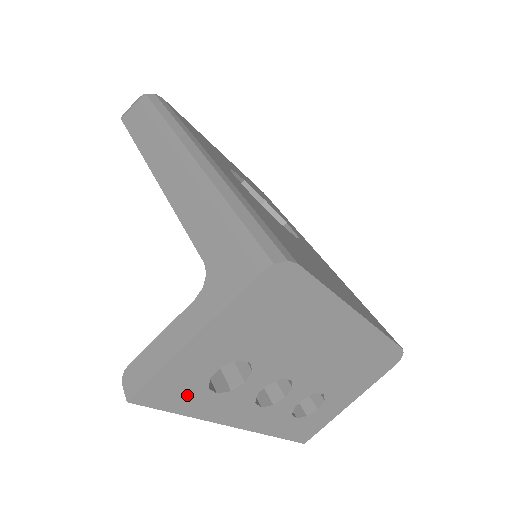
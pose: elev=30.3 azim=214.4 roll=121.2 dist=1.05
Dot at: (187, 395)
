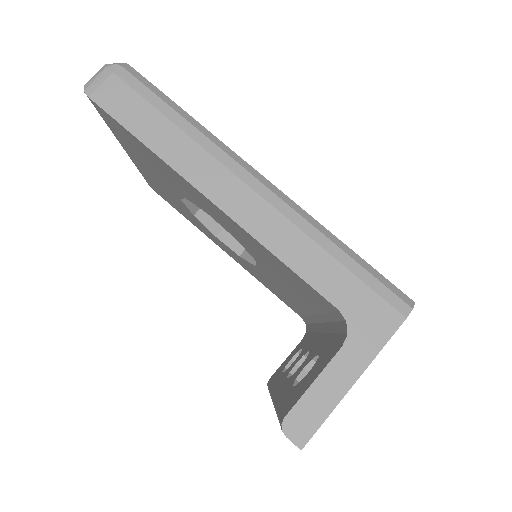
Dot at: occluded
